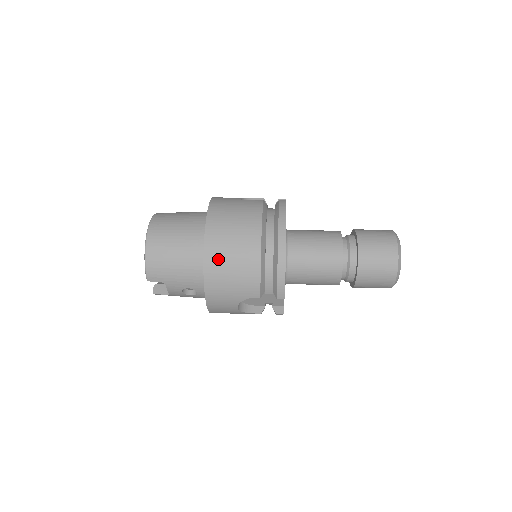
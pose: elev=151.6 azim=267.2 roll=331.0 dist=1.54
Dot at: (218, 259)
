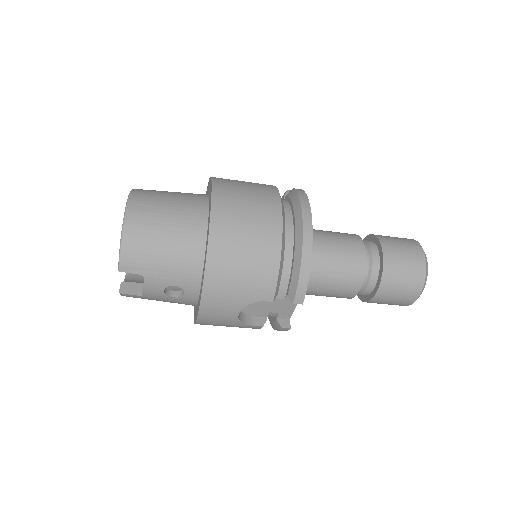
Dot at: (227, 244)
